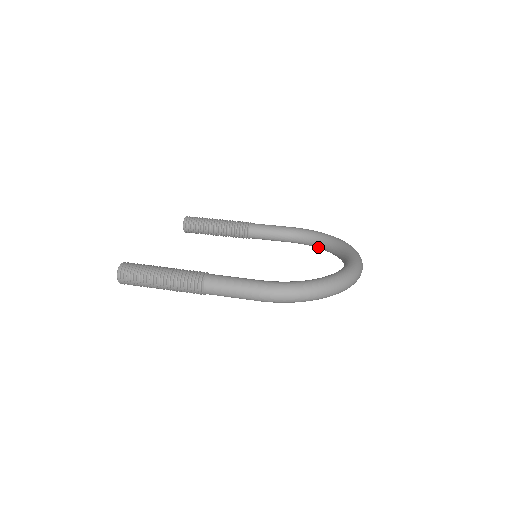
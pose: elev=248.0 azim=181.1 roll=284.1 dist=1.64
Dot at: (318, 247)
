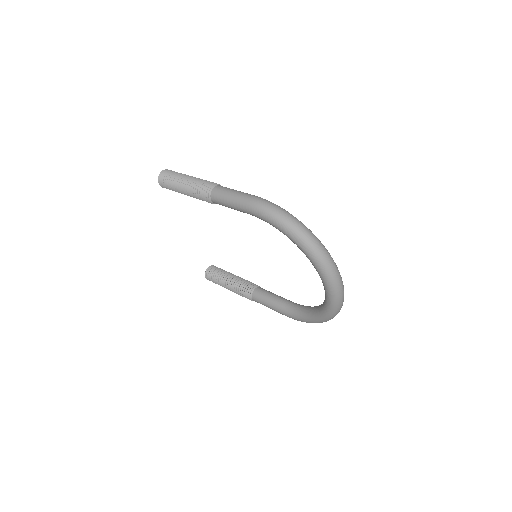
Dot at: (306, 314)
